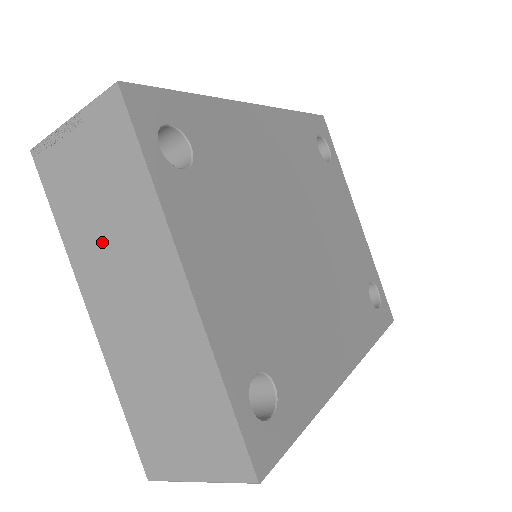
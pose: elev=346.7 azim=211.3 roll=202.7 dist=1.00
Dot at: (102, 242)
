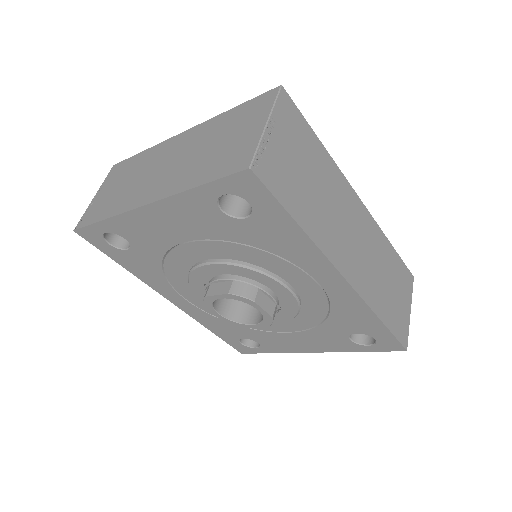
Dot at: (133, 185)
